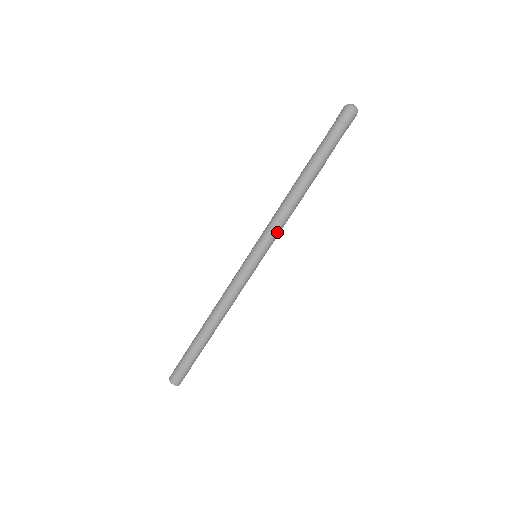
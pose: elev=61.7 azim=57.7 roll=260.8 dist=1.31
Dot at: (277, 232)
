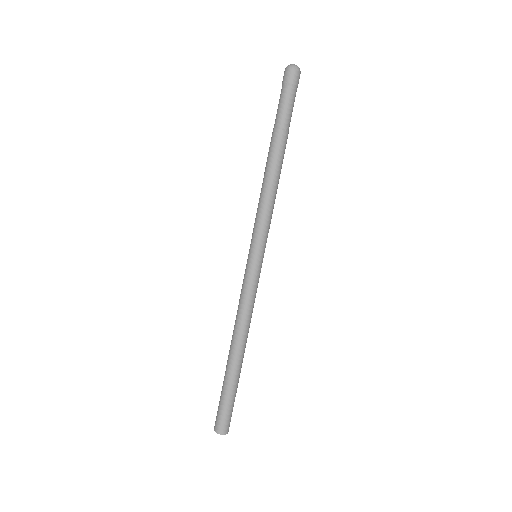
Dot at: (268, 221)
